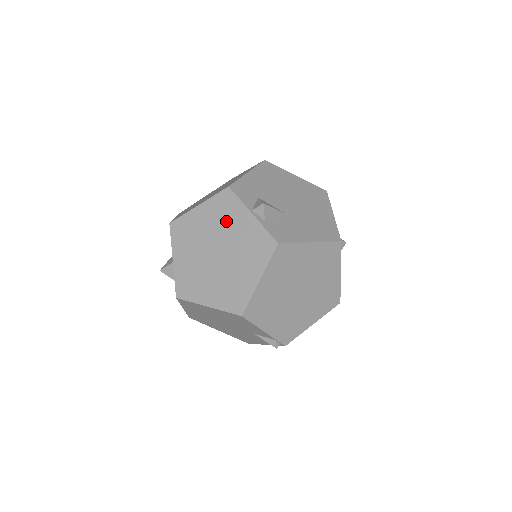
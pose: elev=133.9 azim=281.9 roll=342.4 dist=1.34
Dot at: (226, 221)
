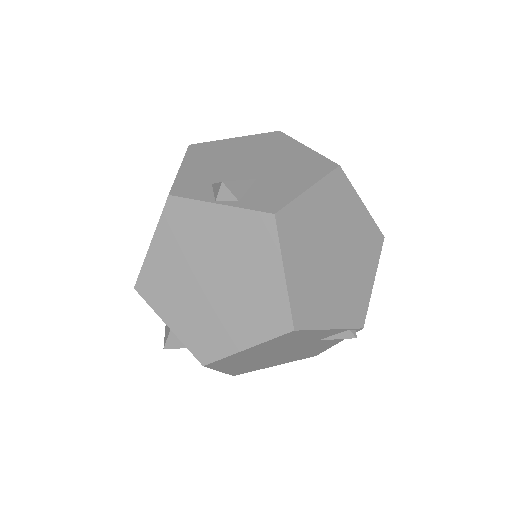
Dot at: (195, 236)
